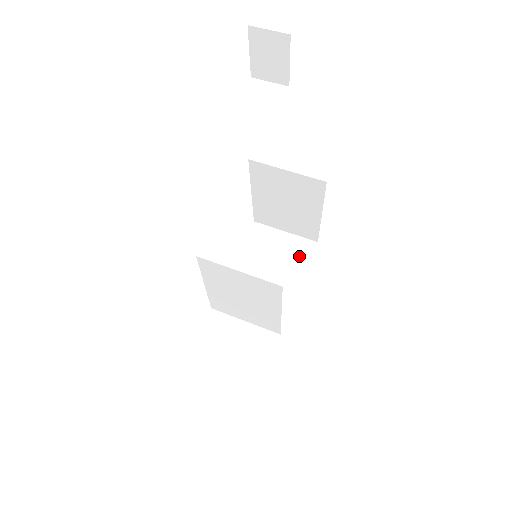
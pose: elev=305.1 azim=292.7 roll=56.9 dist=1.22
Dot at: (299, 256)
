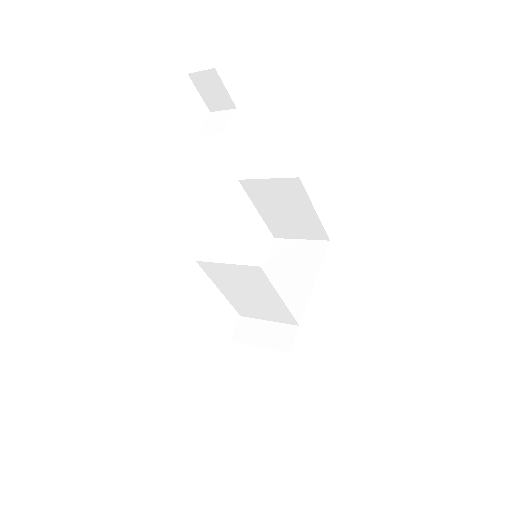
Dot at: (314, 256)
